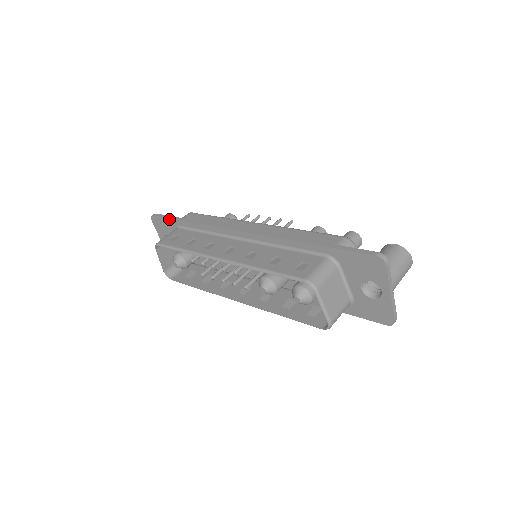
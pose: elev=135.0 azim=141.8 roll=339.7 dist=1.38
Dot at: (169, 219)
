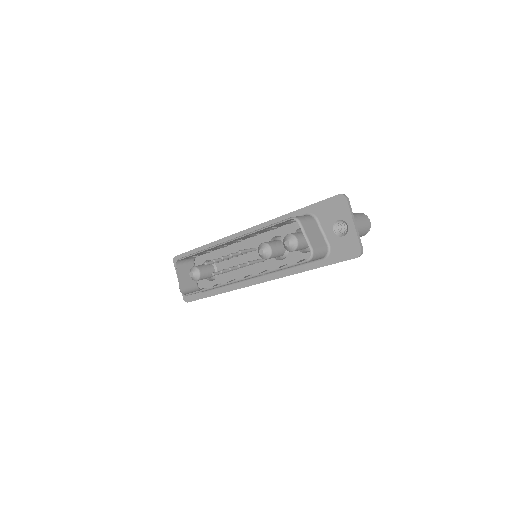
Dot at: (189, 252)
